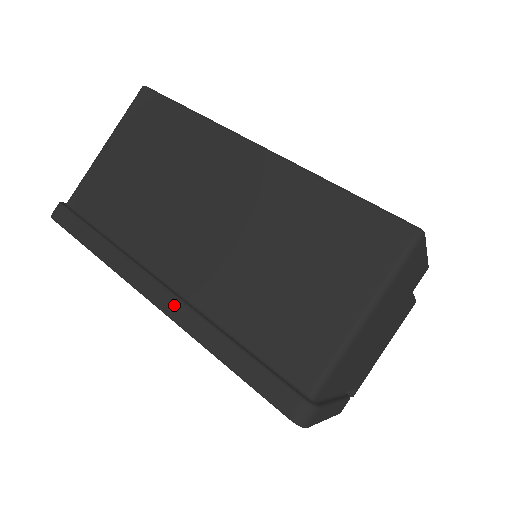
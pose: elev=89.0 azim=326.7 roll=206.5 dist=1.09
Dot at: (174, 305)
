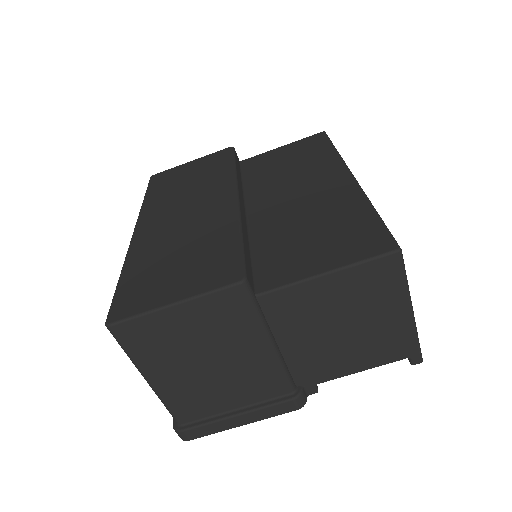
Dot at: occluded
